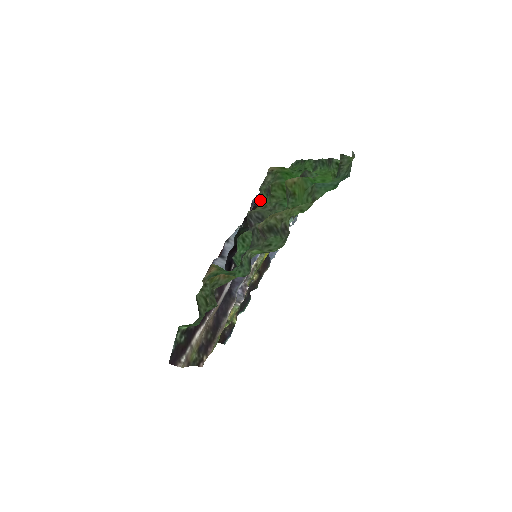
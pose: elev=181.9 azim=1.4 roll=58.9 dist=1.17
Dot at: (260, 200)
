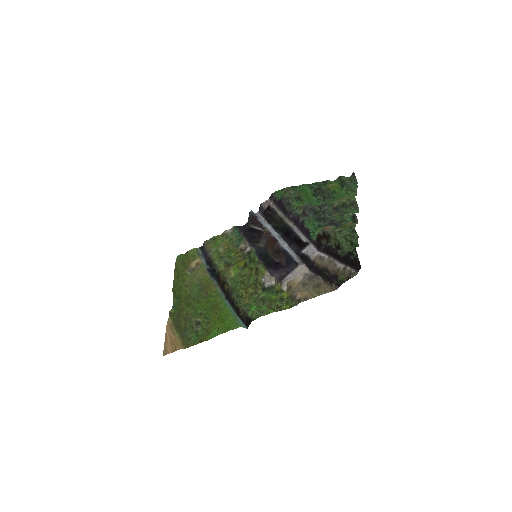
Dot at: (271, 211)
